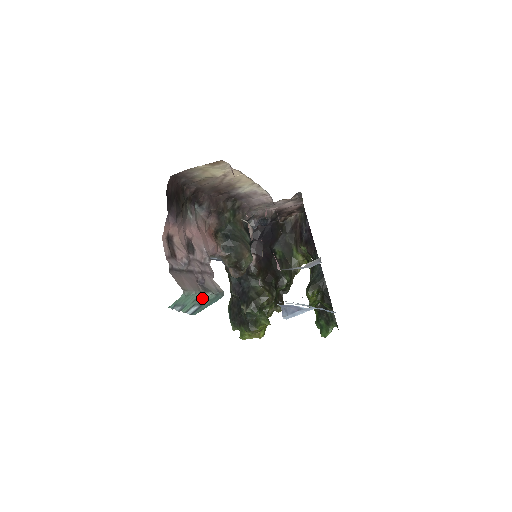
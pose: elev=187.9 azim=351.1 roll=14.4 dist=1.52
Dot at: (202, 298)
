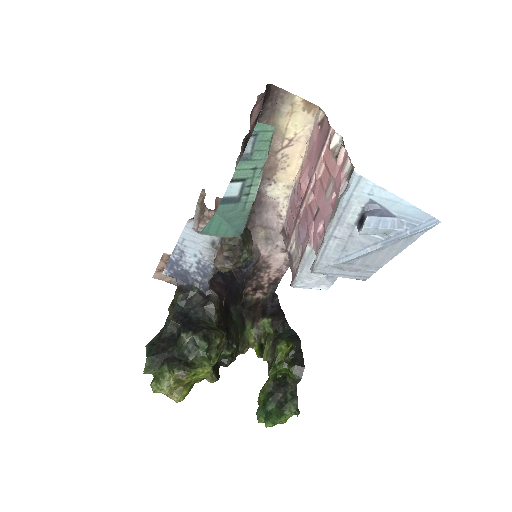
Dot at: (253, 183)
